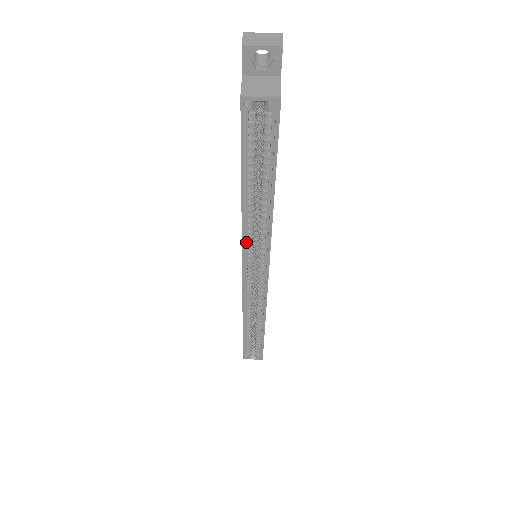
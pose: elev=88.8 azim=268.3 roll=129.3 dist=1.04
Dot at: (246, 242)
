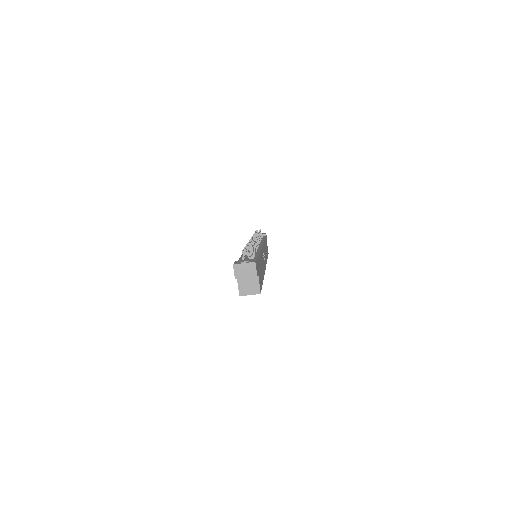
Dot at: occluded
